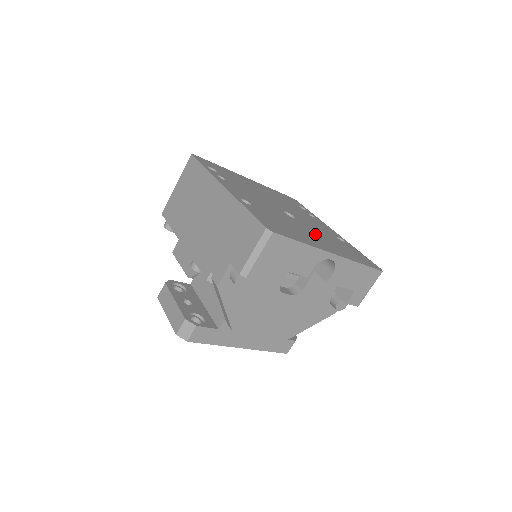
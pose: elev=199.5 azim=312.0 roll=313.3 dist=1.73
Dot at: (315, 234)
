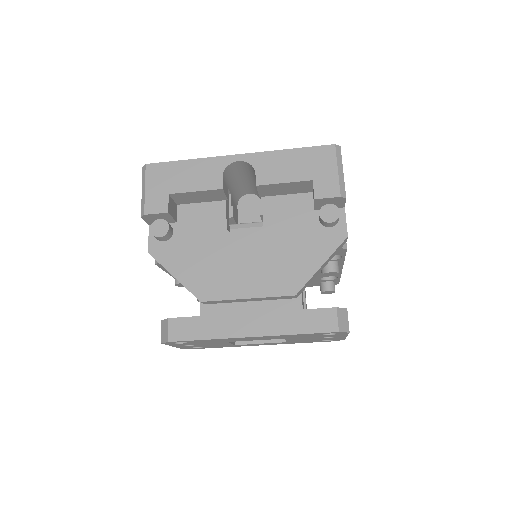
Dot at: occluded
